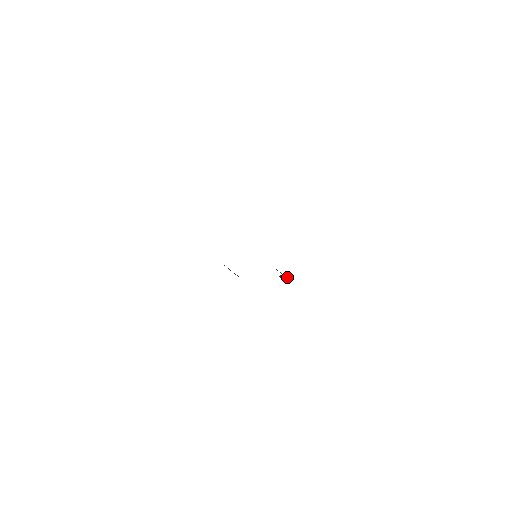
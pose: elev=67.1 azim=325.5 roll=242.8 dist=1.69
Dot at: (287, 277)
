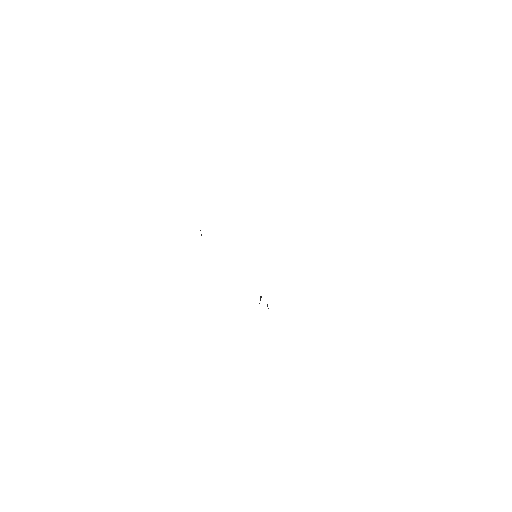
Dot at: occluded
